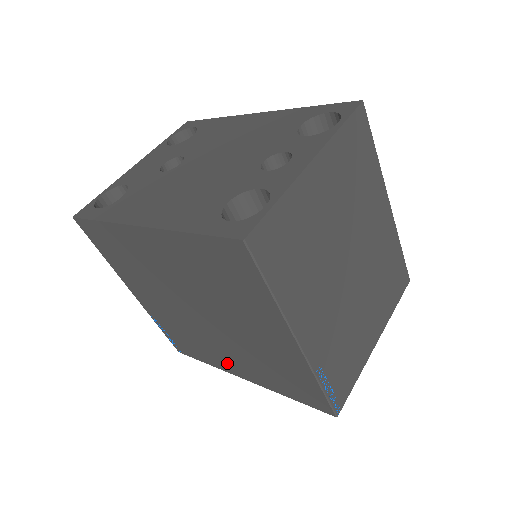
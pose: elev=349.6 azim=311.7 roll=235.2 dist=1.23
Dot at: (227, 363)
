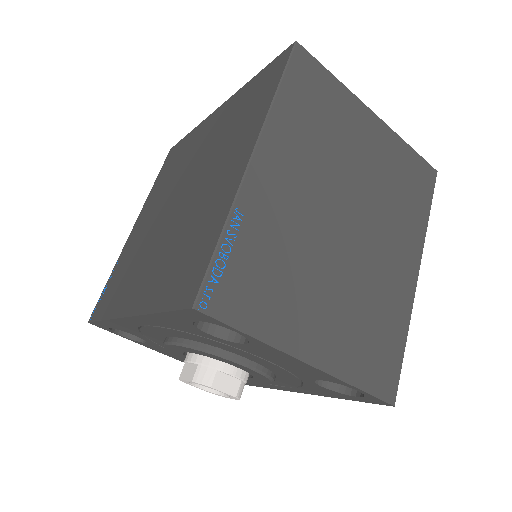
Dot at: (132, 291)
